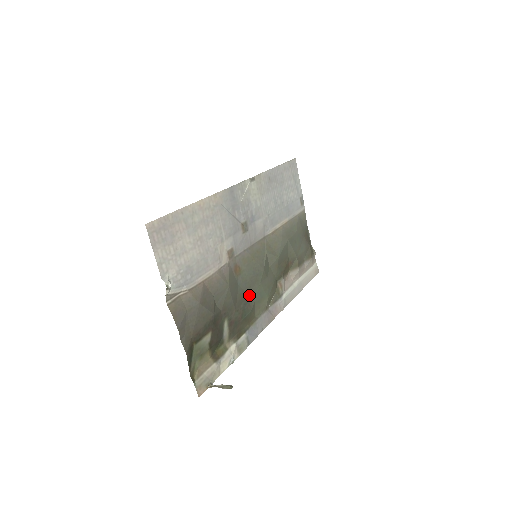
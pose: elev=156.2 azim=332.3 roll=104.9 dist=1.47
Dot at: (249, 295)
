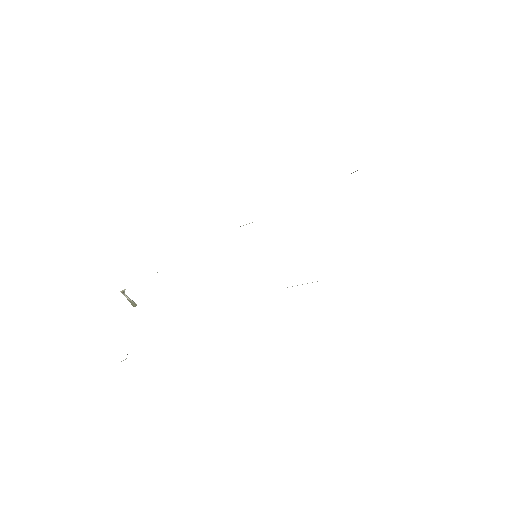
Dot at: occluded
